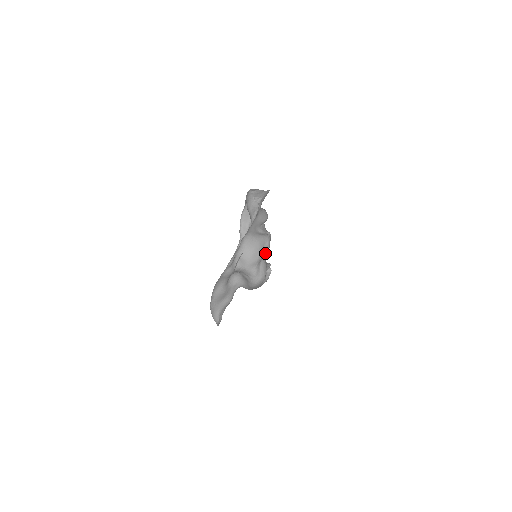
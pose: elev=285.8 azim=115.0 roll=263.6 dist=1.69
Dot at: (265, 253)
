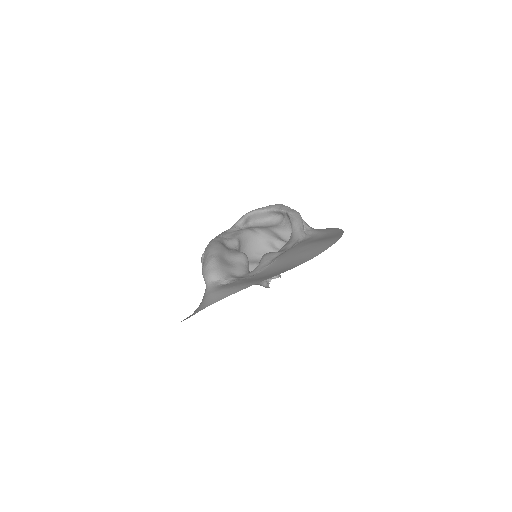
Dot at: occluded
